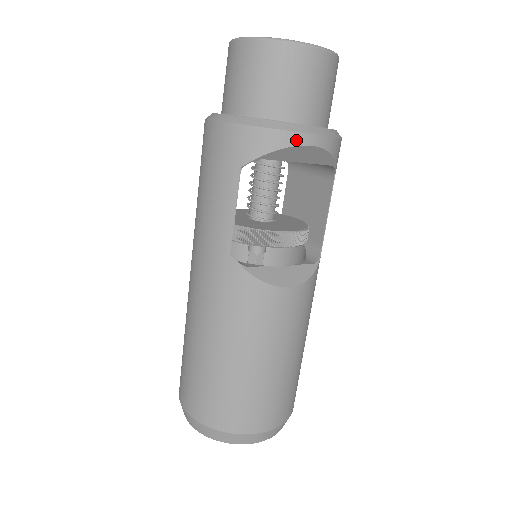
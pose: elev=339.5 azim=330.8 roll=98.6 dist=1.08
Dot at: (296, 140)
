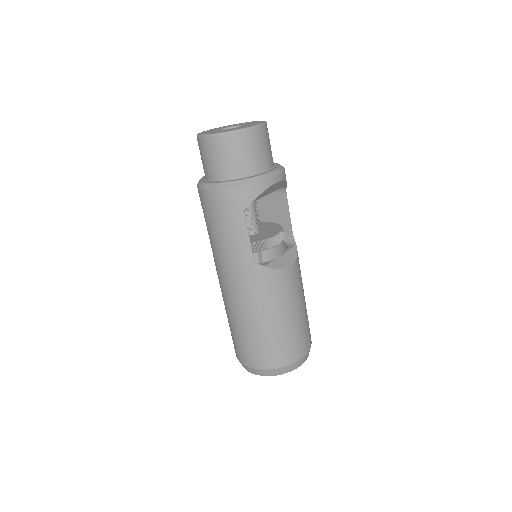
Dot at: (270, 183)
